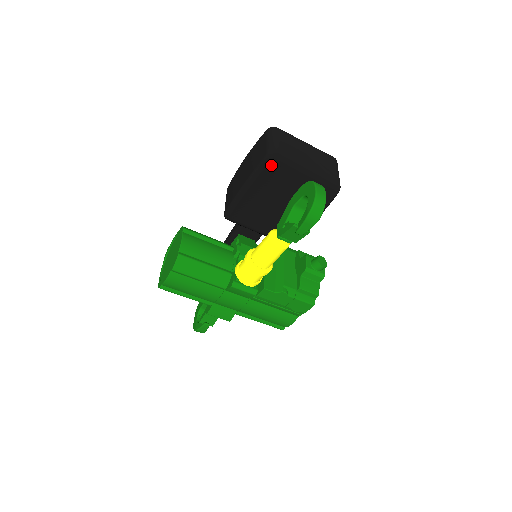
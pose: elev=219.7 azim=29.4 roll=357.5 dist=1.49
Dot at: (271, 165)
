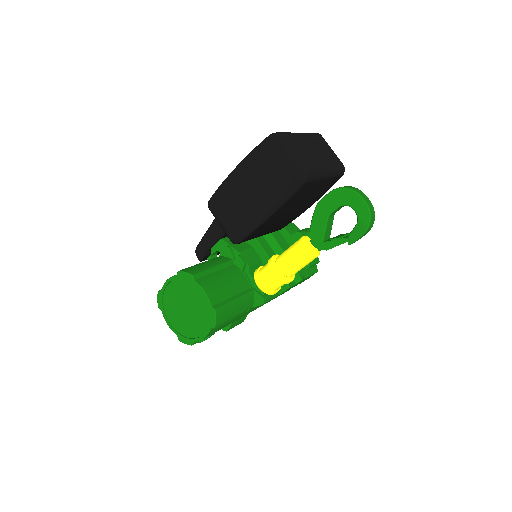
Dot at: (303, 186)
